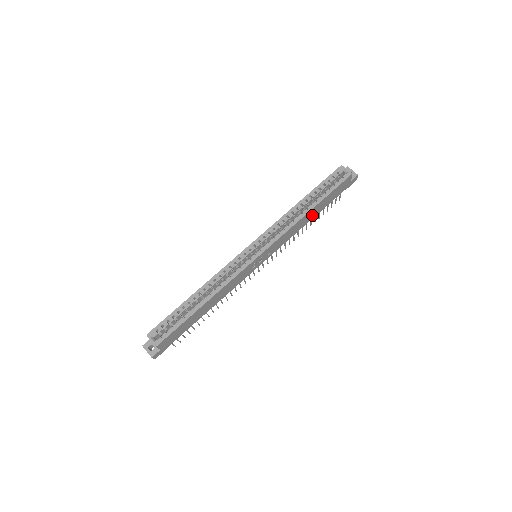
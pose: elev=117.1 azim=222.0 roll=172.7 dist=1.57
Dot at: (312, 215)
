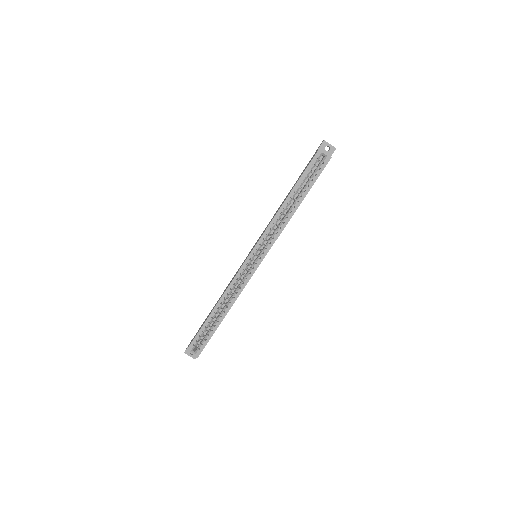
Dot at: occluded
